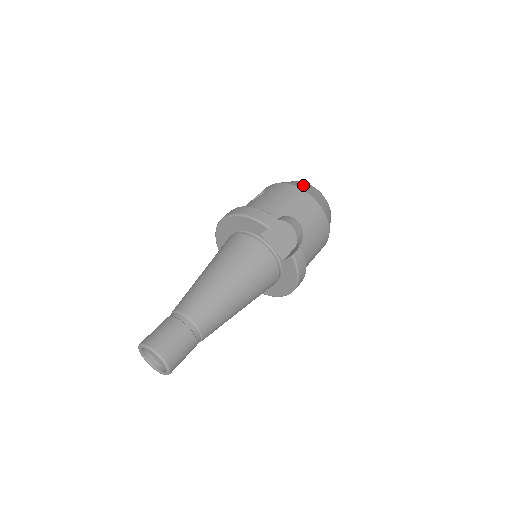
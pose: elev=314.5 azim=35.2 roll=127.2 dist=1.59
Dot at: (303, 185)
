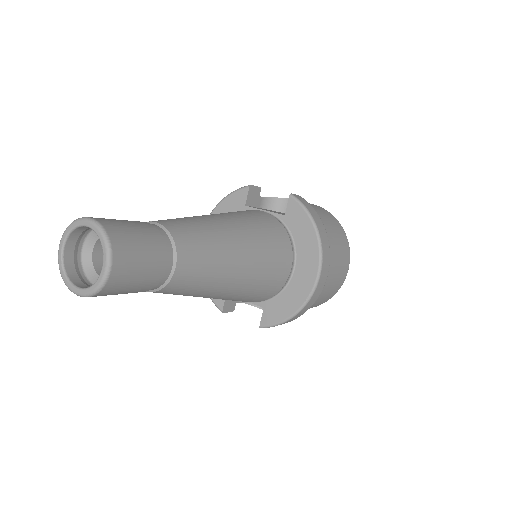
Dot at: occluded
